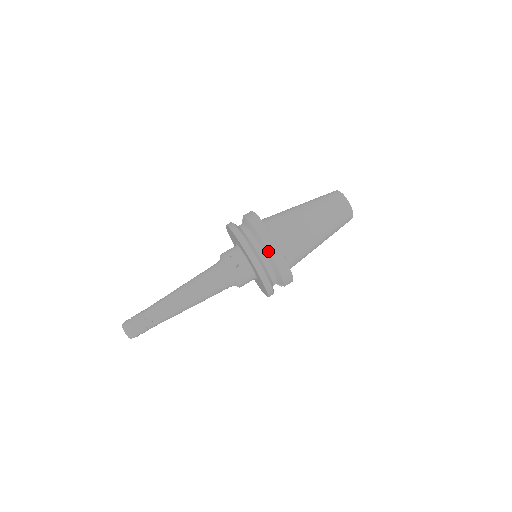
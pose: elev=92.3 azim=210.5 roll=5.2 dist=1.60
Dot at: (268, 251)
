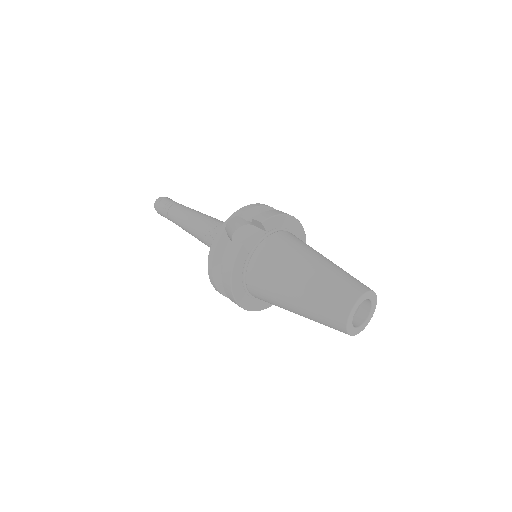
Dot at: occluded
